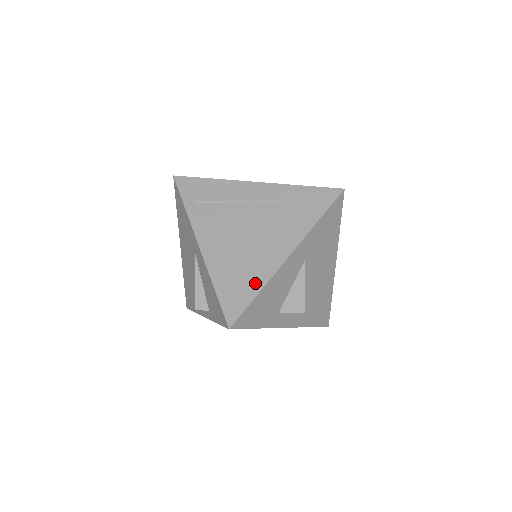
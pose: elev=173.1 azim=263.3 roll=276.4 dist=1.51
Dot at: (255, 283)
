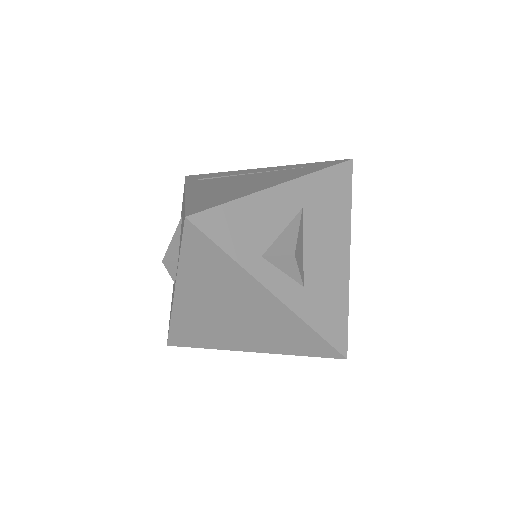
Dot at: (233, 197)
